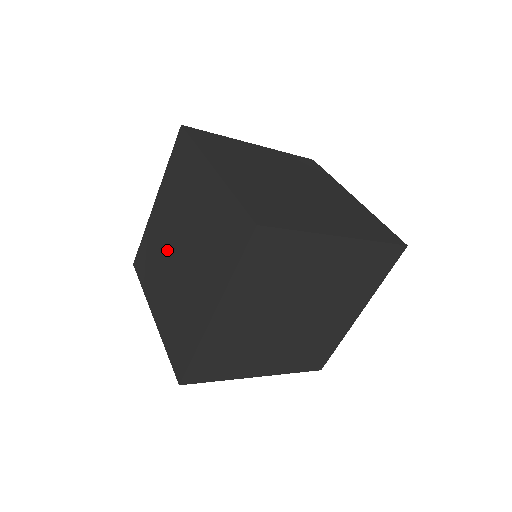
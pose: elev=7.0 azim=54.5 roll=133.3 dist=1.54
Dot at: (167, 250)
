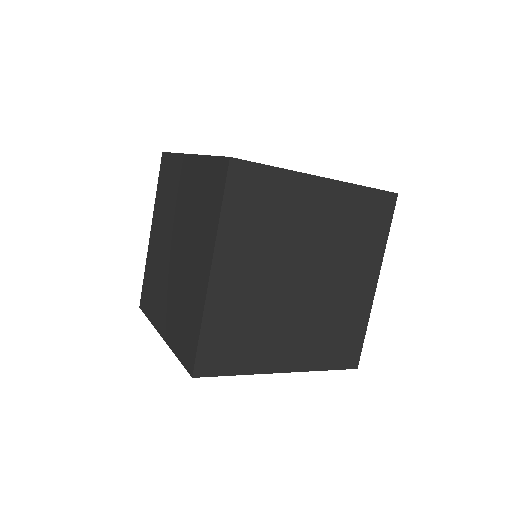
Dot at: (165, 261)
